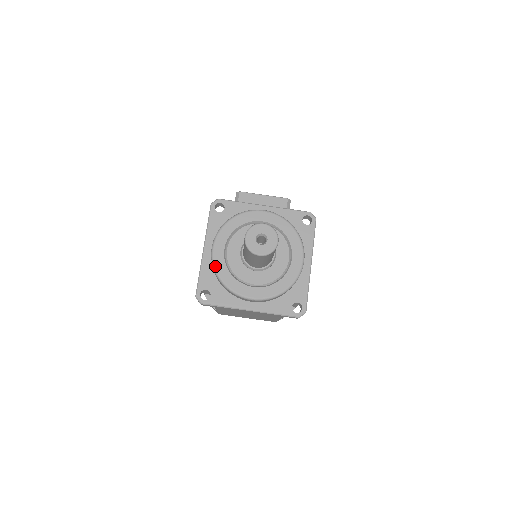
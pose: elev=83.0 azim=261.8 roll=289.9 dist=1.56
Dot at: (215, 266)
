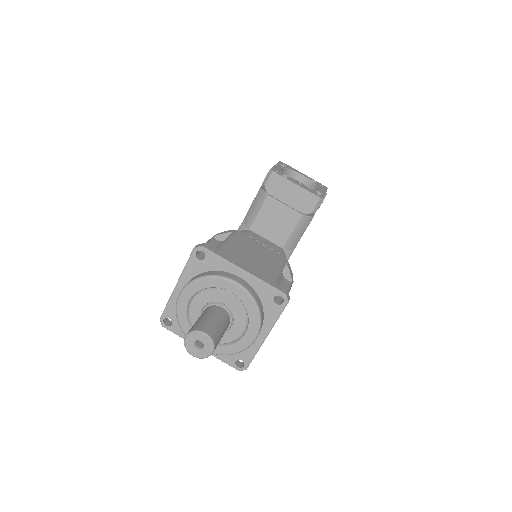
Dot at: (177, 311)
